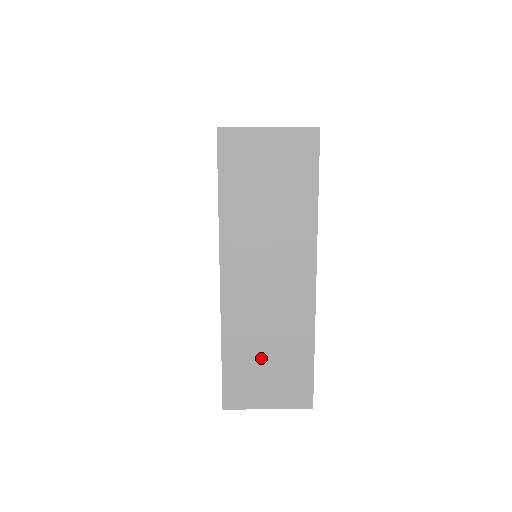
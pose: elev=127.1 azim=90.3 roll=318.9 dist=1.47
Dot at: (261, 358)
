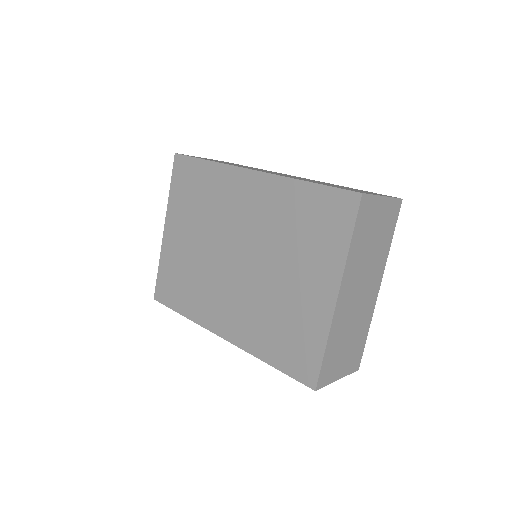
Dot at: occluded
